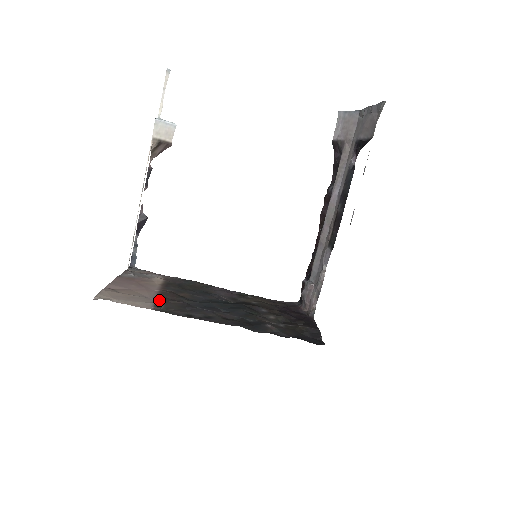
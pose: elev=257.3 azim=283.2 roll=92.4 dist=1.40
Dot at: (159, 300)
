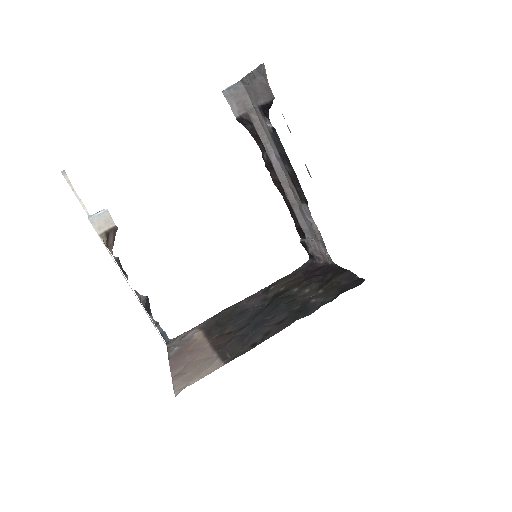
Dot at: (219, 352)
